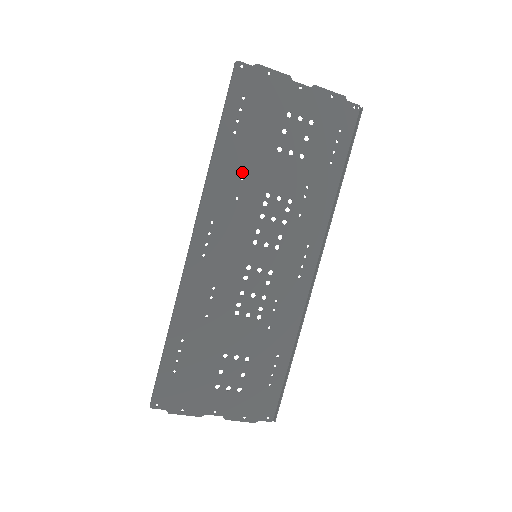
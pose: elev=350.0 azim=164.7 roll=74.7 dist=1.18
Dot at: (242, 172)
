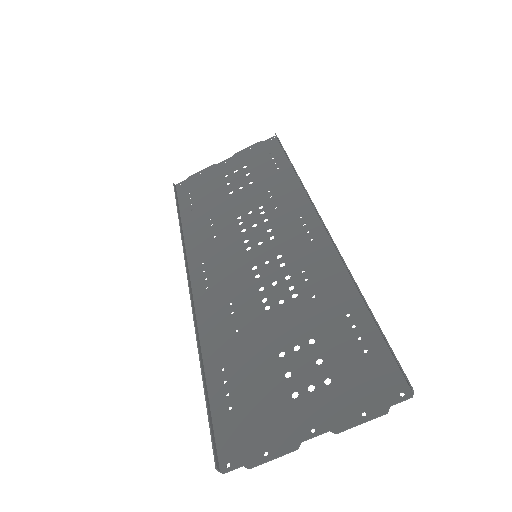
Dot at: (210, 222)
